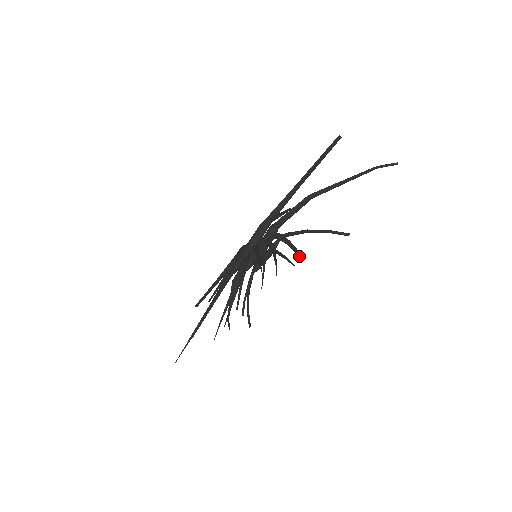
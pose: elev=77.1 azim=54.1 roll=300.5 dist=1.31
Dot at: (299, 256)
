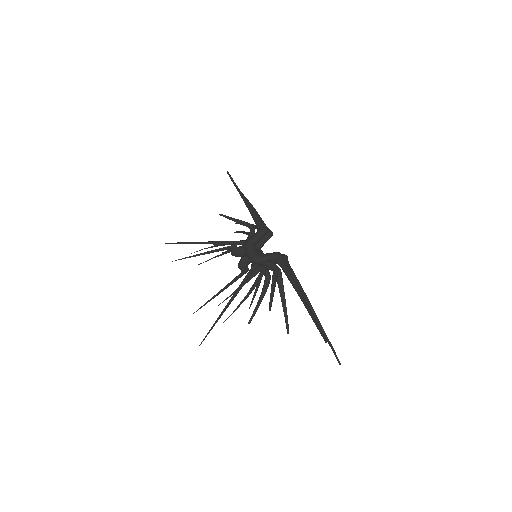
Dot at: (250, 319)
